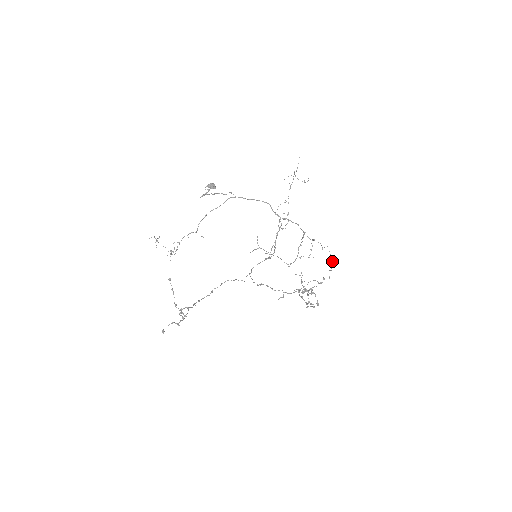
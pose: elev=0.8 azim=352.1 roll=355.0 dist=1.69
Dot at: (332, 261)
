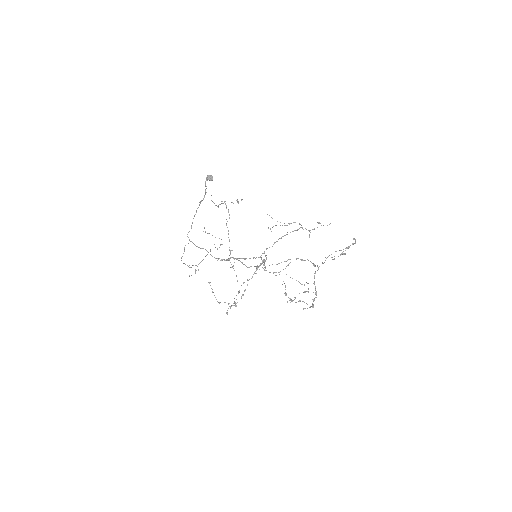
Dot at: occluded
